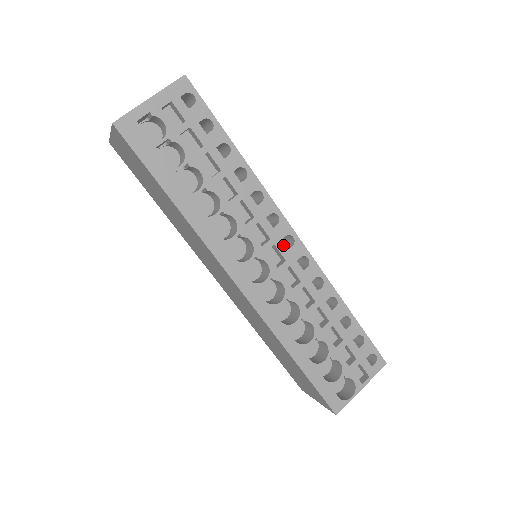
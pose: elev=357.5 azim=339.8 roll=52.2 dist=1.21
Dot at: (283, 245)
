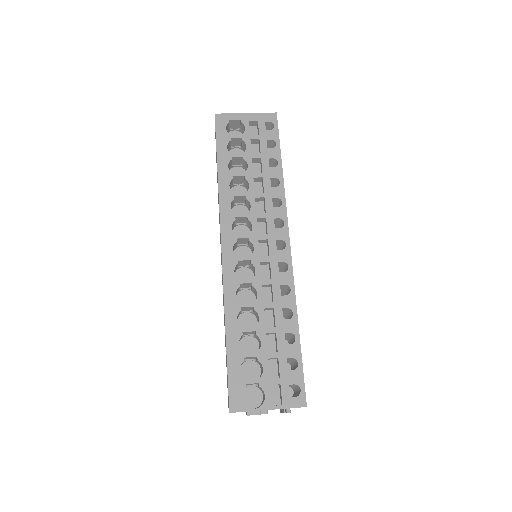
Dot at: (275, 244)
